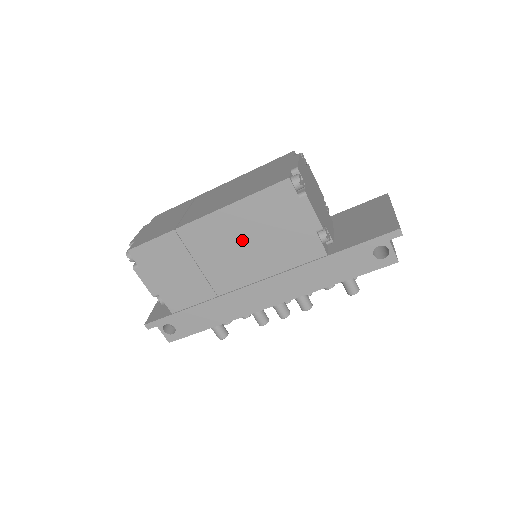
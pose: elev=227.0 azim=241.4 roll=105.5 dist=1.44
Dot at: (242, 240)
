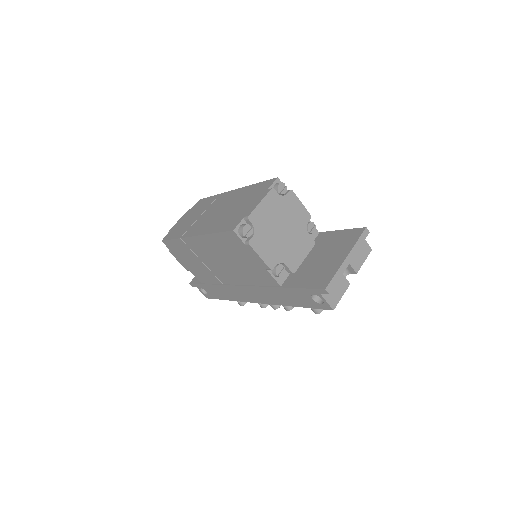
Dot at: (222, 258)
